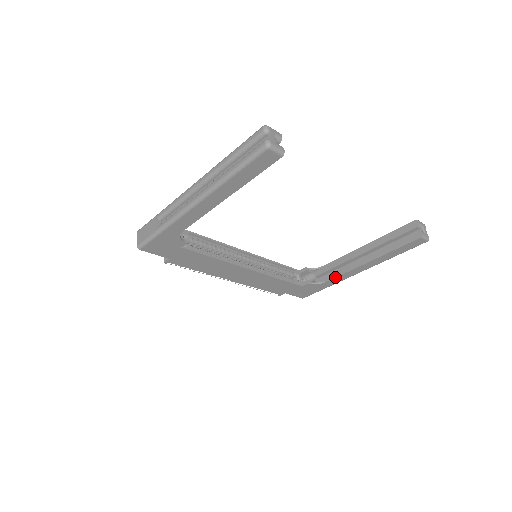
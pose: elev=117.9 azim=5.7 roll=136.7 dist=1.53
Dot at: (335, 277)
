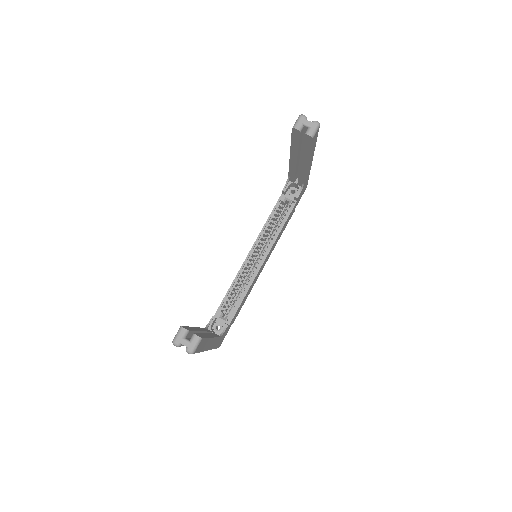
Dot at: (304, 180)
